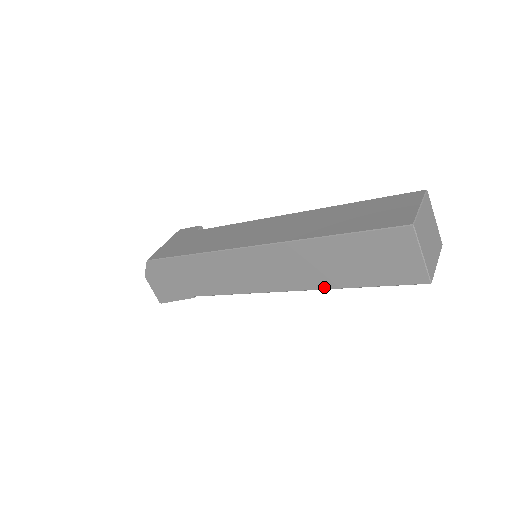
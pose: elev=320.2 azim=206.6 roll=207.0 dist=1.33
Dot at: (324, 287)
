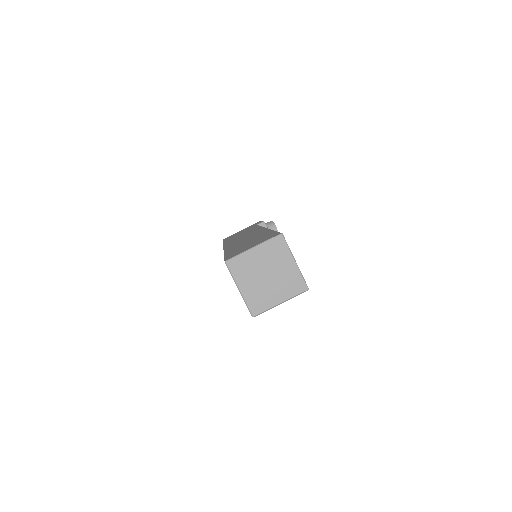
Dot at: occluded
